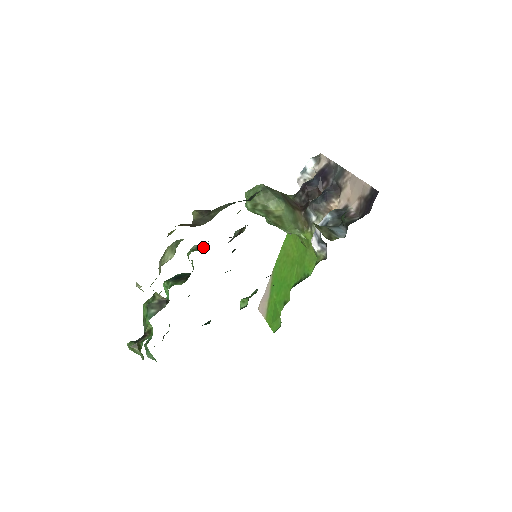
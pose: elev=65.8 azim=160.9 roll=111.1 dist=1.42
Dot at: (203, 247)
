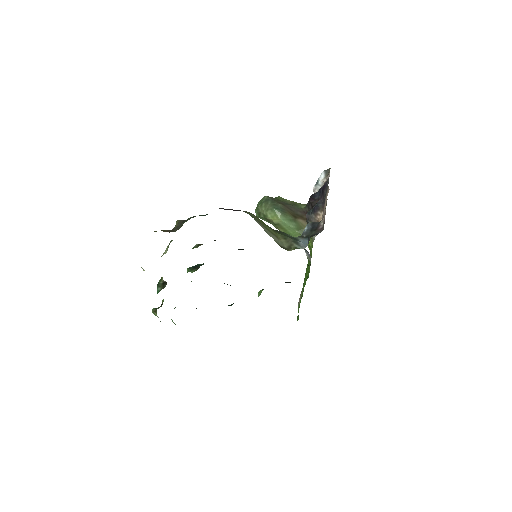
Dot at: occluded
